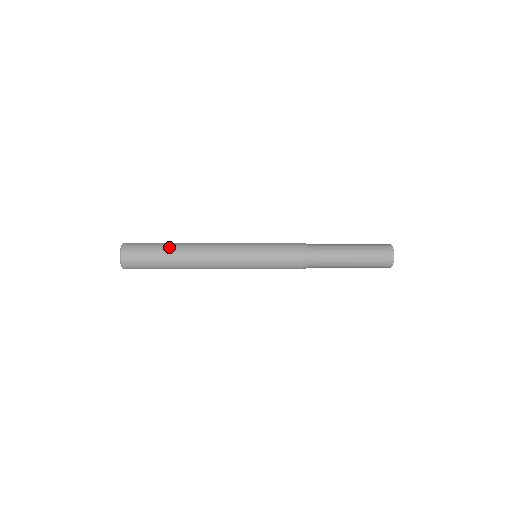
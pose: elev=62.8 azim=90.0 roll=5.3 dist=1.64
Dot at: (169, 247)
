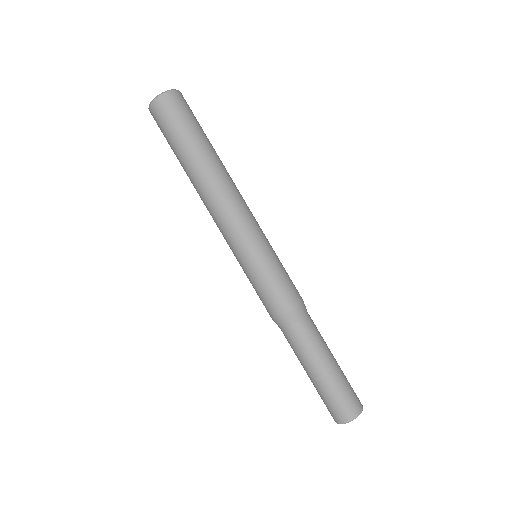
Dot at: occluded
